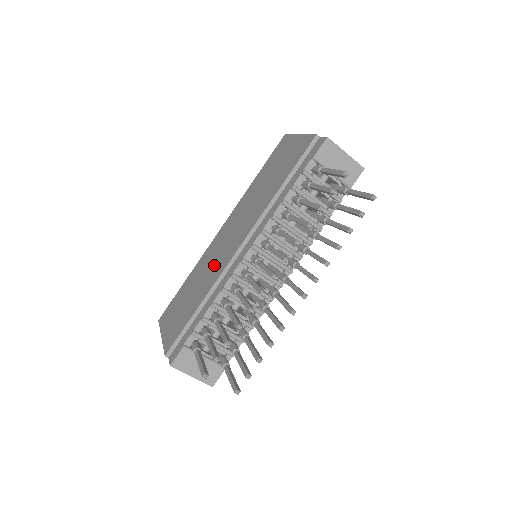
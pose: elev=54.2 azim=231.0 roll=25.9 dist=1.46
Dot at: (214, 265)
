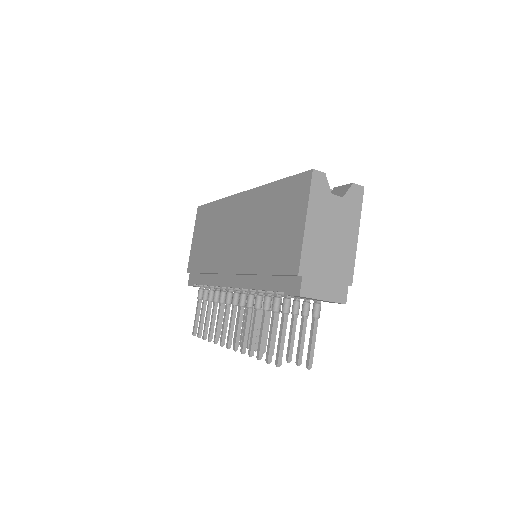
Dot at: (221, 246)
